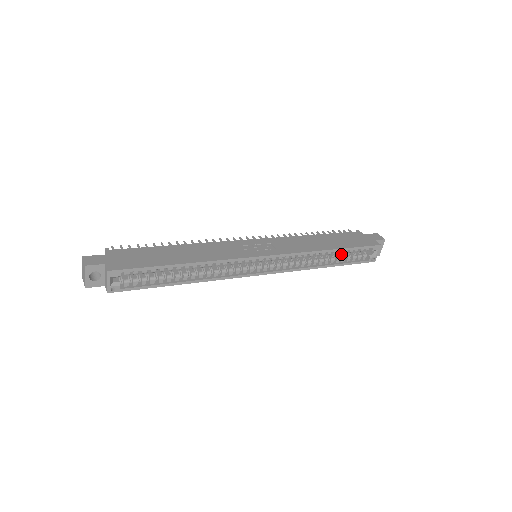
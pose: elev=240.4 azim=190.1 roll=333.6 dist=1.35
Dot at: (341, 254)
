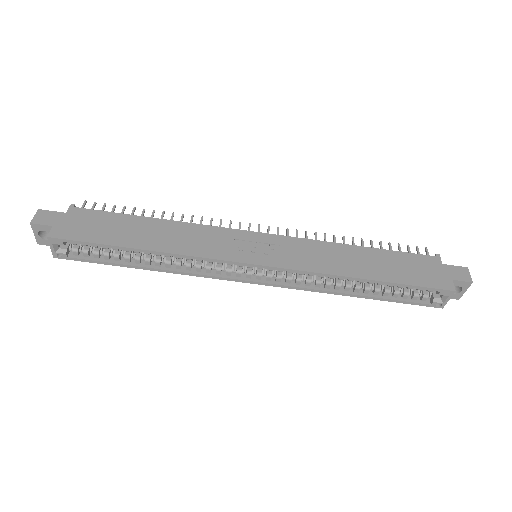
Dot at: occluded
